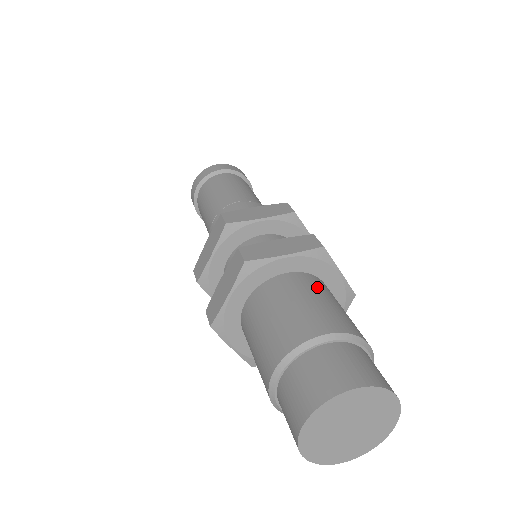
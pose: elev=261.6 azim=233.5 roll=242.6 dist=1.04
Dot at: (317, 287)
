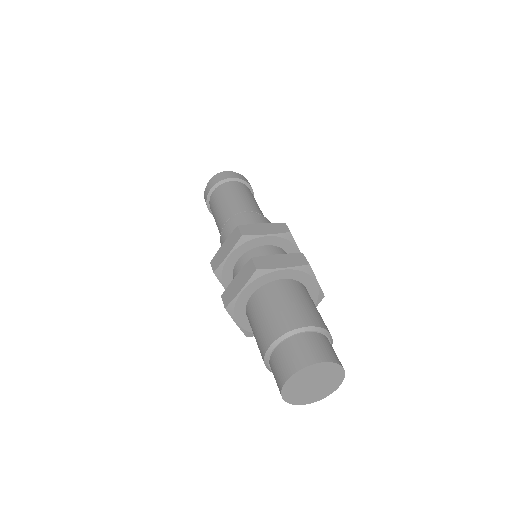
Dot at: (302, 292)
